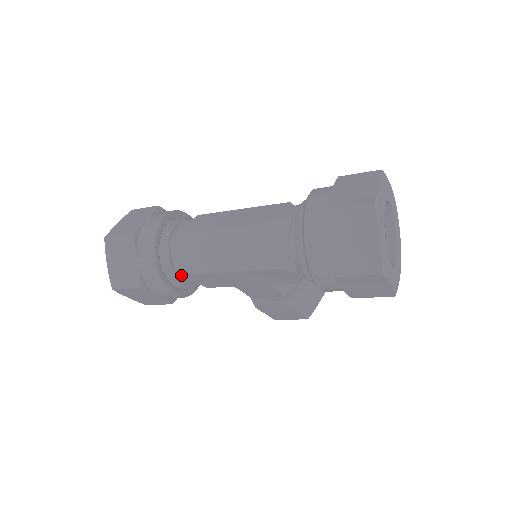
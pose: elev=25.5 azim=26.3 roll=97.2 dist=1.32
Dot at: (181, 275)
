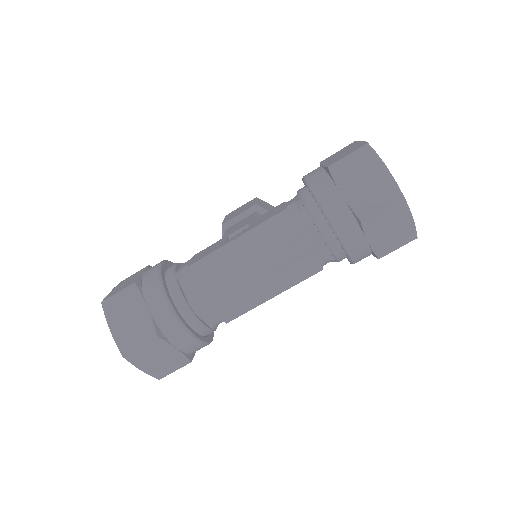
Dot at: (217, 325)
